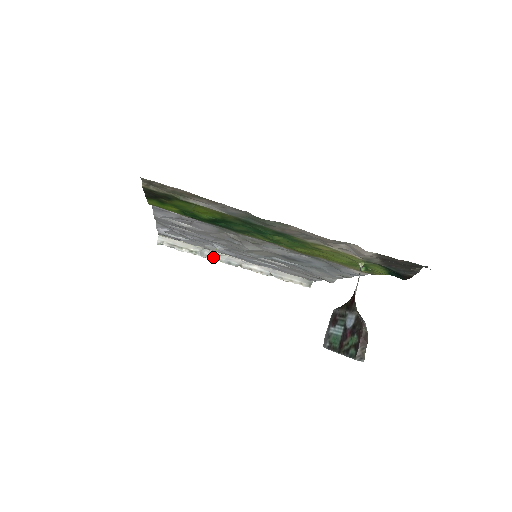
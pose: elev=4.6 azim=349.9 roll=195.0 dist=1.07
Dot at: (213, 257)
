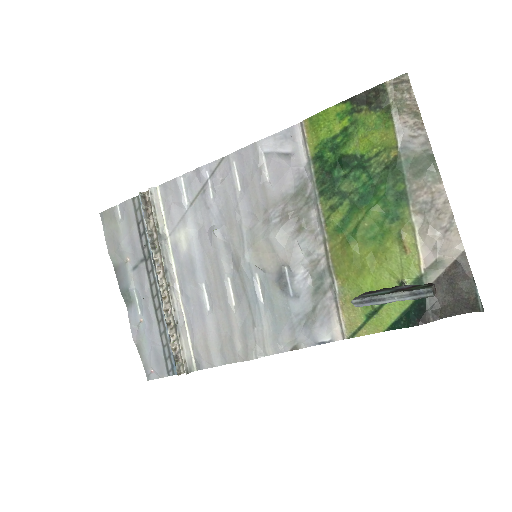
Dot at: (163, 251)
